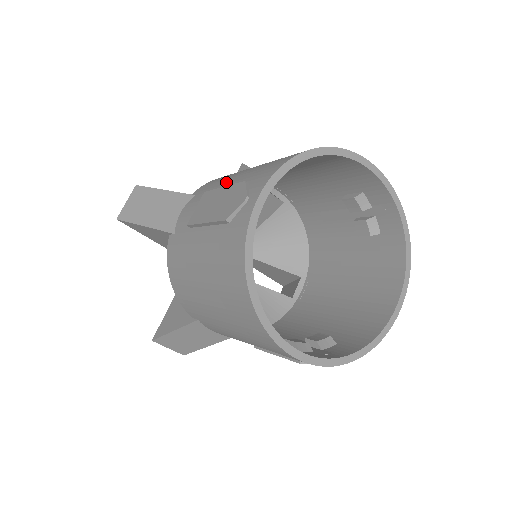
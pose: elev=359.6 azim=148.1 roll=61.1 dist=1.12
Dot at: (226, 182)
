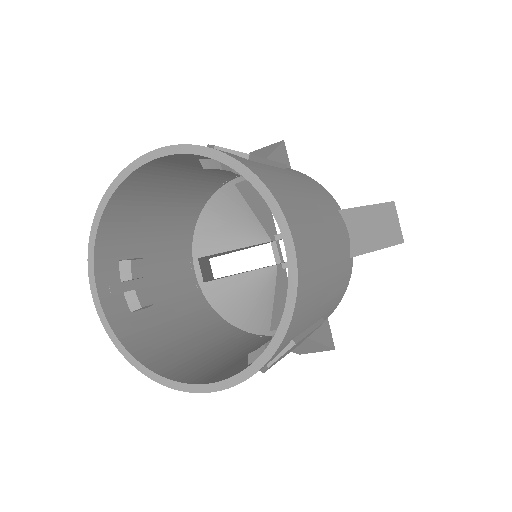
Dot at: occluded
